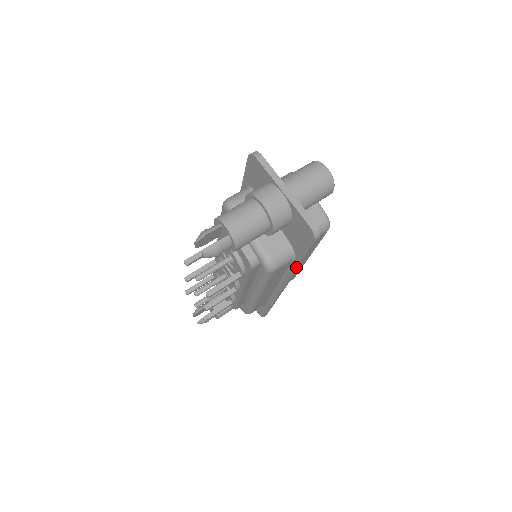
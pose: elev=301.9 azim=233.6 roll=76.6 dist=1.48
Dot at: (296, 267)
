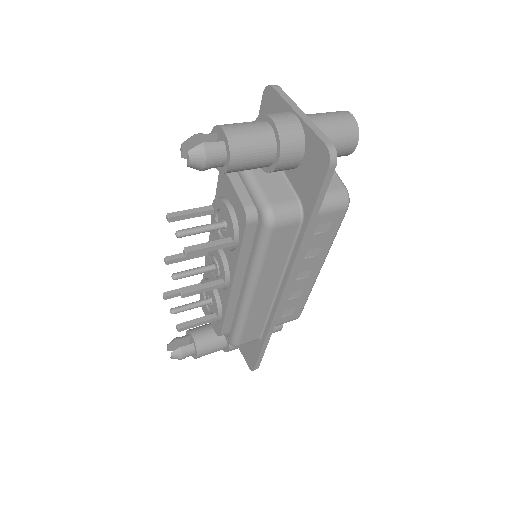
Dot at: (303, 236)
